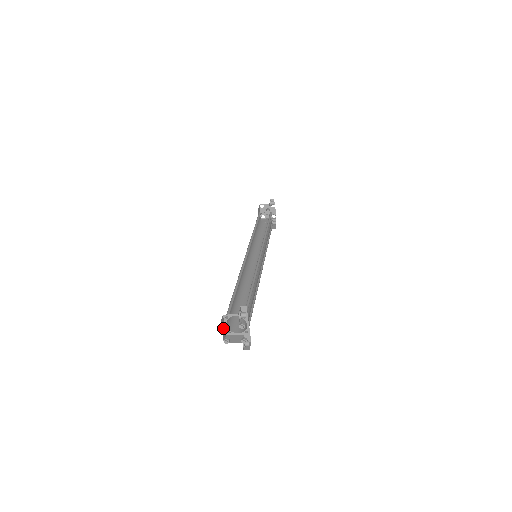
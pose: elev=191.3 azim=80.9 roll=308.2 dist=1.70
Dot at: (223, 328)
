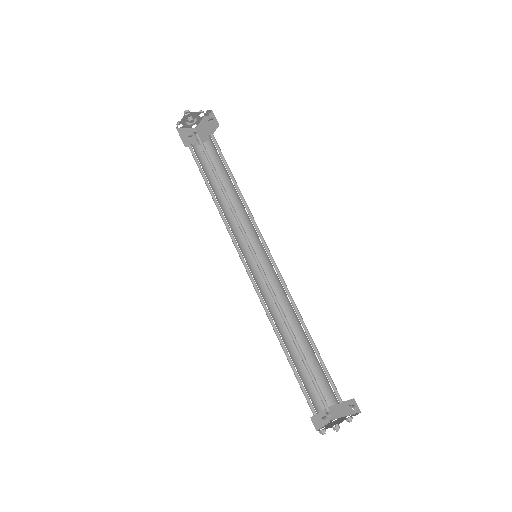
Dot at: (337, 431)
